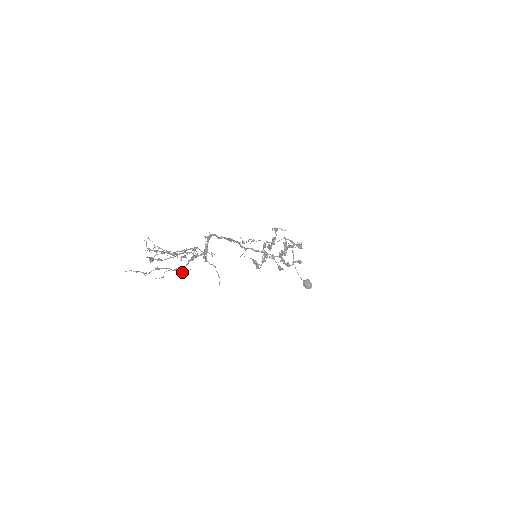
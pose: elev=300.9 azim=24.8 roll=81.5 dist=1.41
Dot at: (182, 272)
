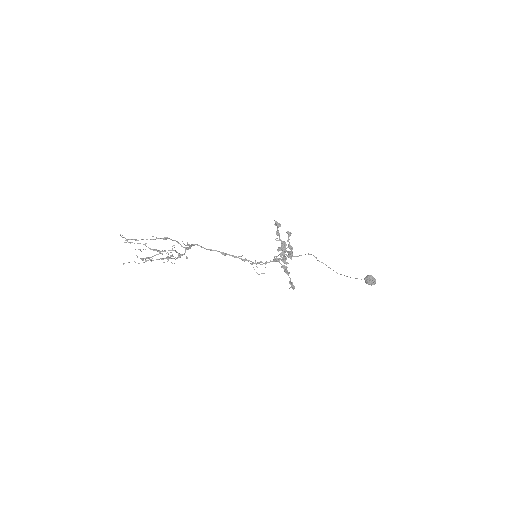
Dot at: occluded
